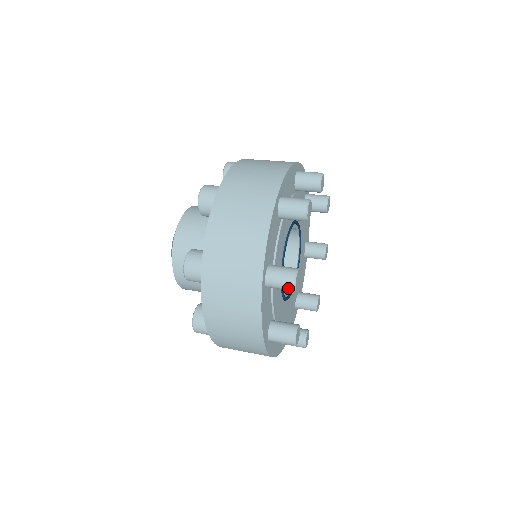
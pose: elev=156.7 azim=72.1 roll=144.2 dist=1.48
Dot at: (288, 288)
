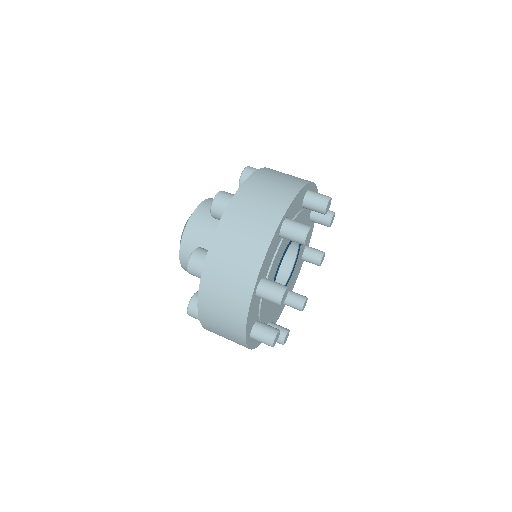
Dot at: (274, 302)
